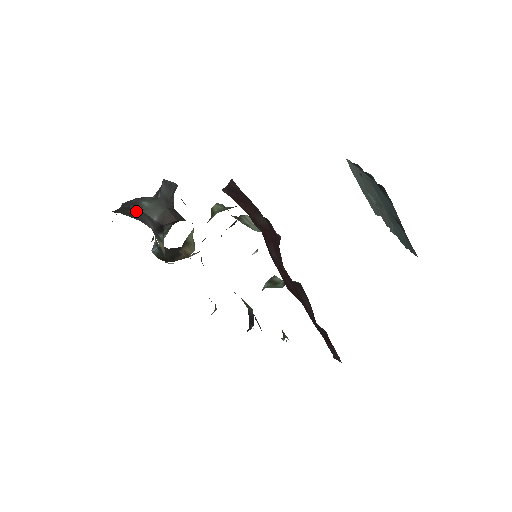
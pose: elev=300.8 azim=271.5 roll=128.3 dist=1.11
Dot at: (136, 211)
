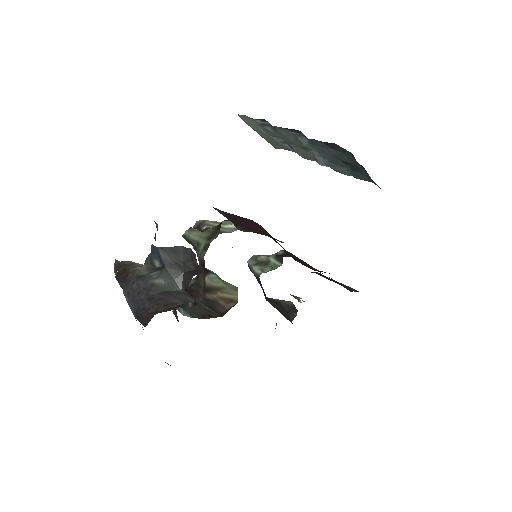
Dot at: (165, 296)
